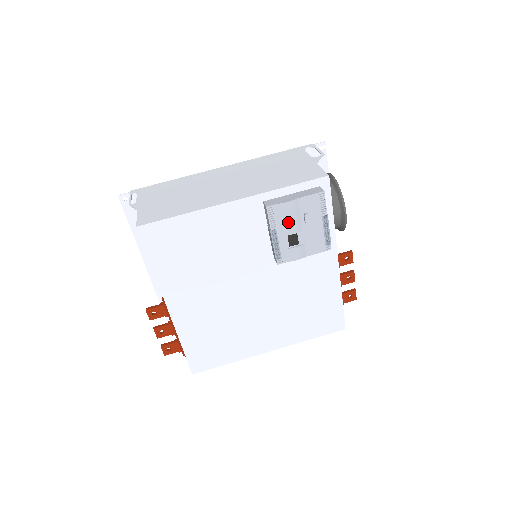
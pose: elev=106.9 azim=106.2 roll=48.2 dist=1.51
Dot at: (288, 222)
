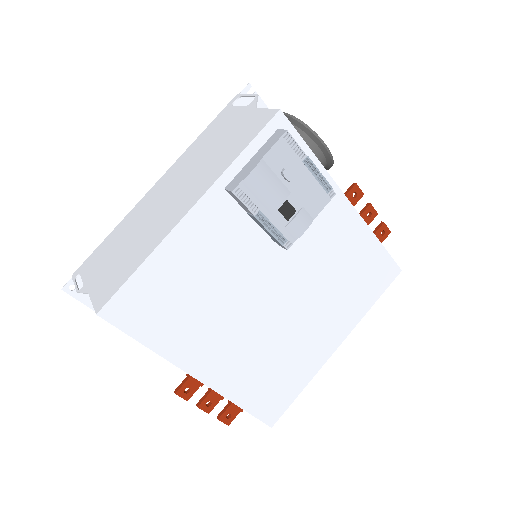
Dot at: (268, 194)
